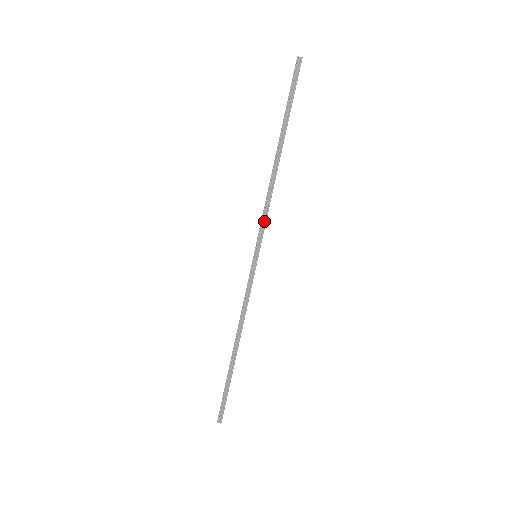
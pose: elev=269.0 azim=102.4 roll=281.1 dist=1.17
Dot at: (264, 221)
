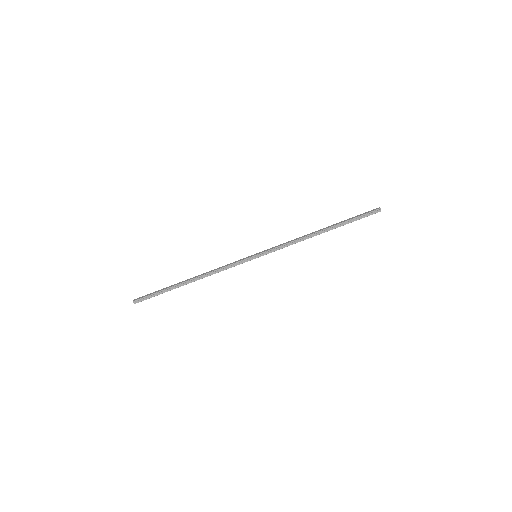
Dot at: (280, 248)
